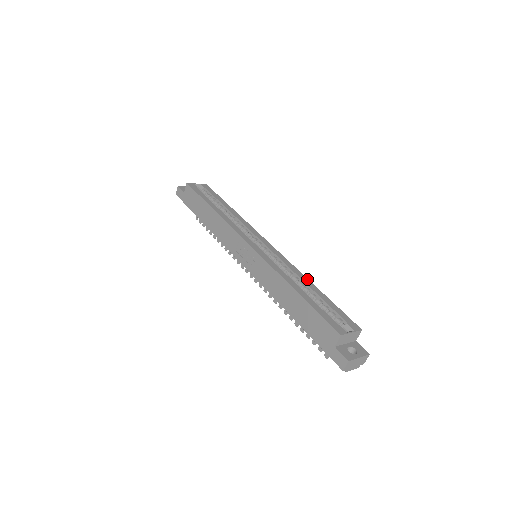
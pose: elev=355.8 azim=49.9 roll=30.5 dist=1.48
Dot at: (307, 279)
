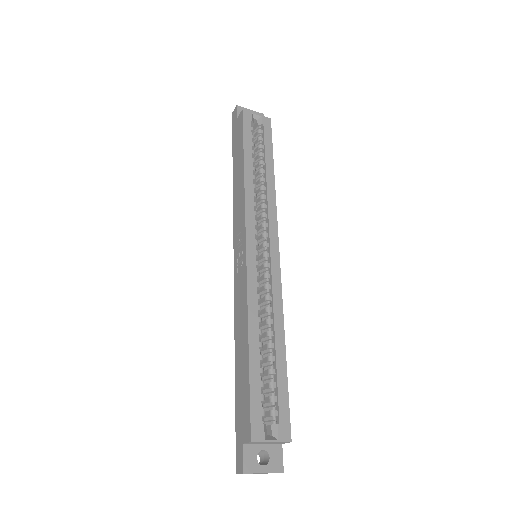
Dot at: (283, 329)
